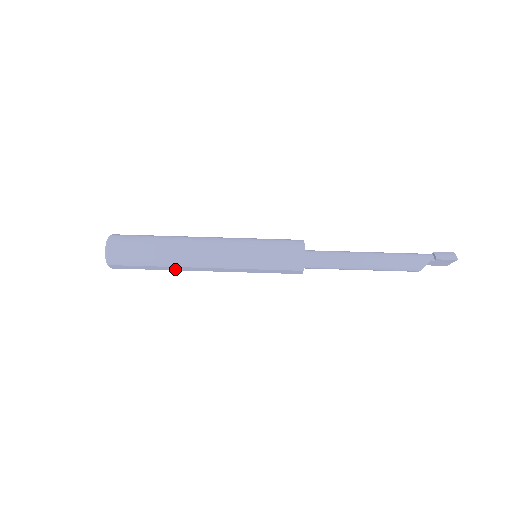
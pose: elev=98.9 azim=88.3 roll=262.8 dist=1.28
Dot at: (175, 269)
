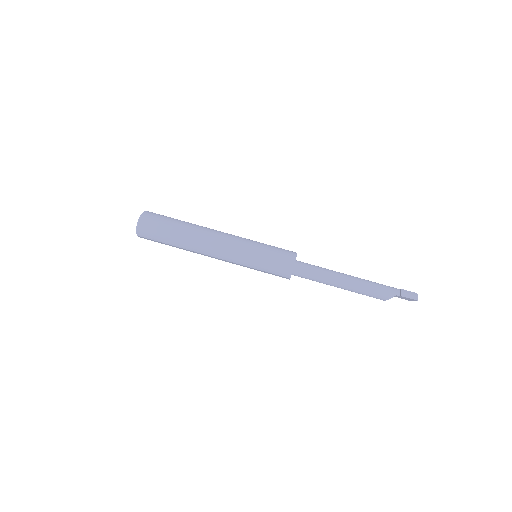
Dot at: occluded
